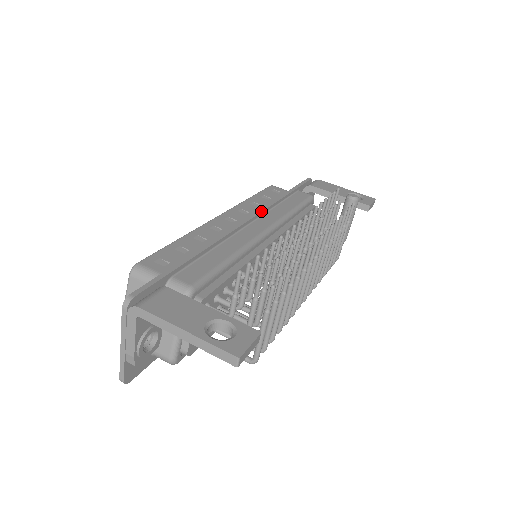
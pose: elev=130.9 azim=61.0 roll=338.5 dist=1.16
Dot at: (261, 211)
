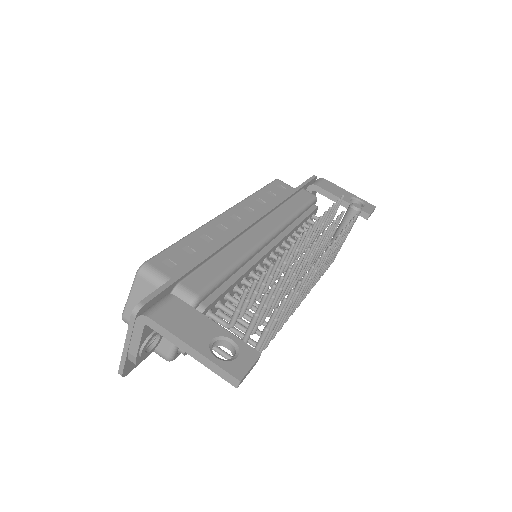
Dot at: (267, 212)
